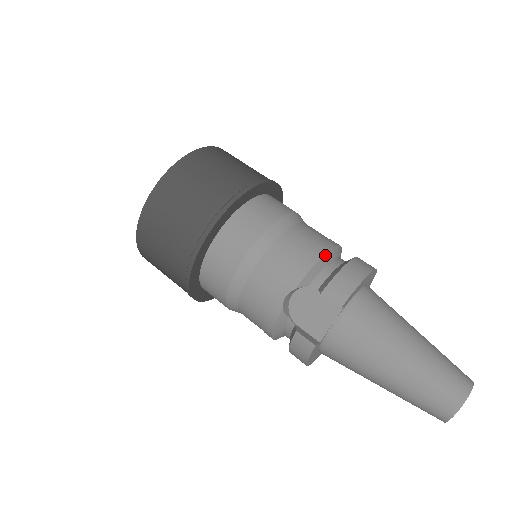
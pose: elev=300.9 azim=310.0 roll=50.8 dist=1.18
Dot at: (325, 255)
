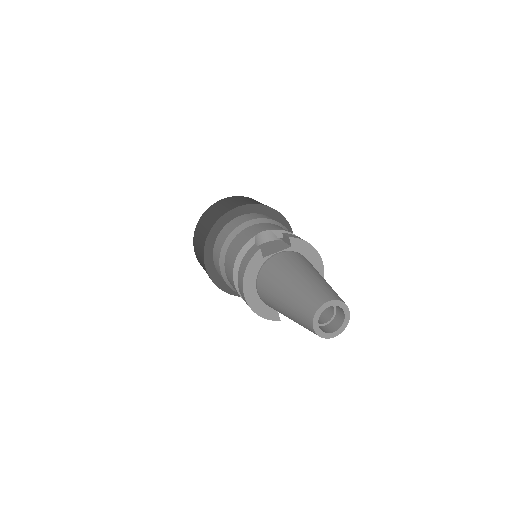
Dot at: occluded
